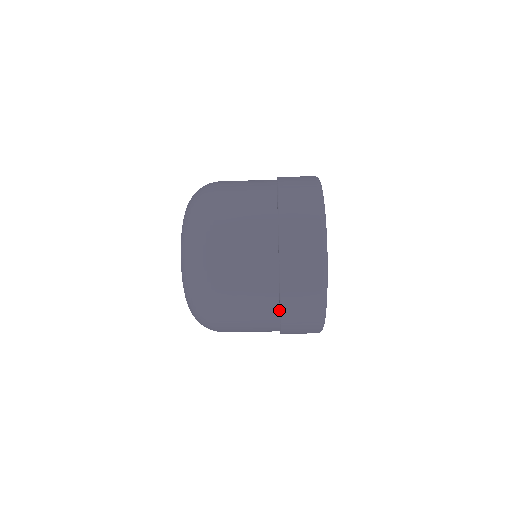
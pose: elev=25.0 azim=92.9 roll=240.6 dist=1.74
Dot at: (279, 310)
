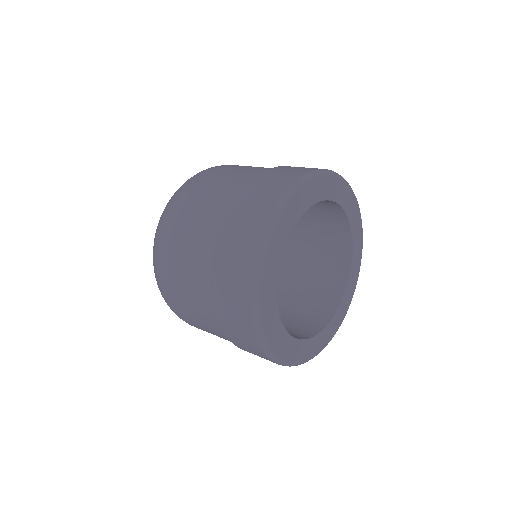
Dot at: occluded
